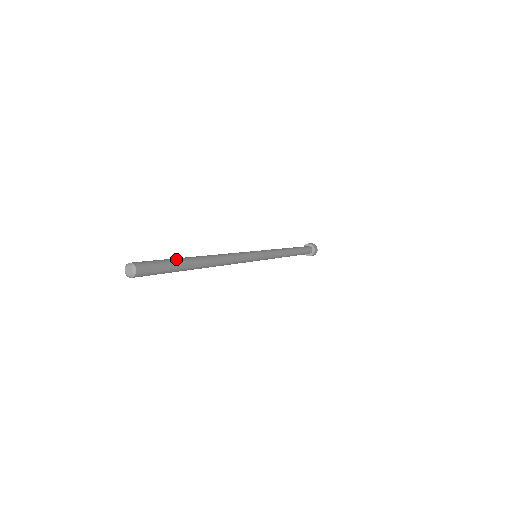
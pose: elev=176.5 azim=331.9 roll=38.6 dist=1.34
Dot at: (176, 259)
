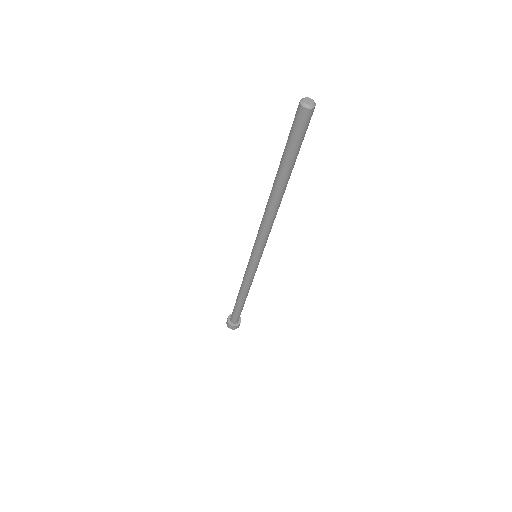
Dot at: occluded
